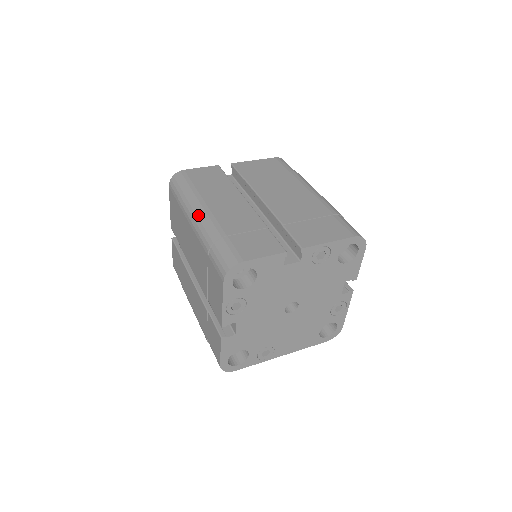
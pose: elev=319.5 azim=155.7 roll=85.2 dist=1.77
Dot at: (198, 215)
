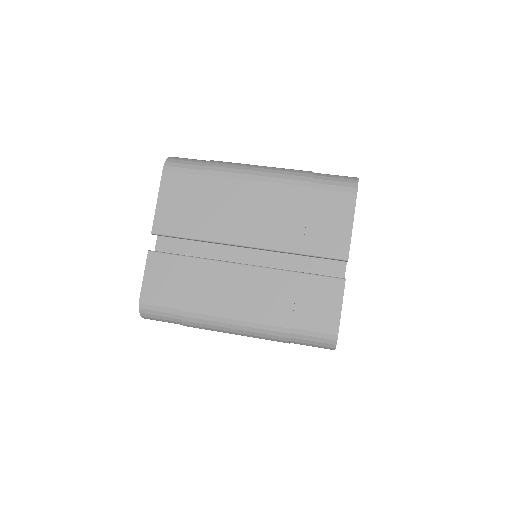
Dot at: (261, 167)
